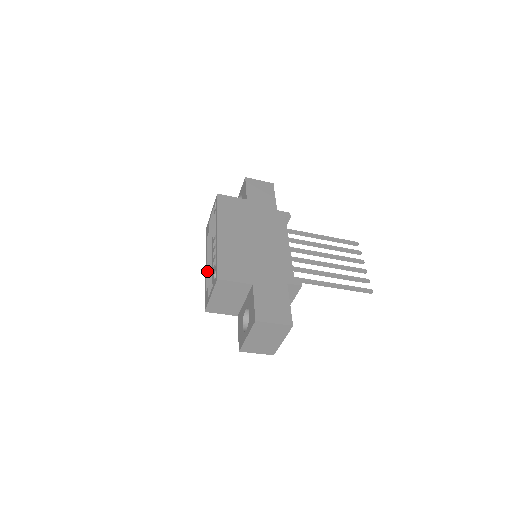
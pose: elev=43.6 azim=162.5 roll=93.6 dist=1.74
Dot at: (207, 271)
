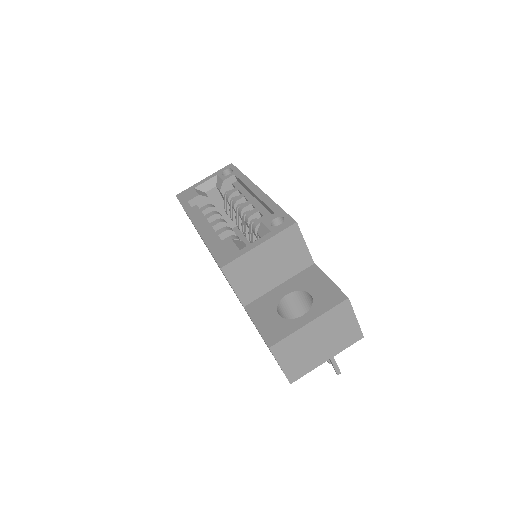
Dot at: occluded
